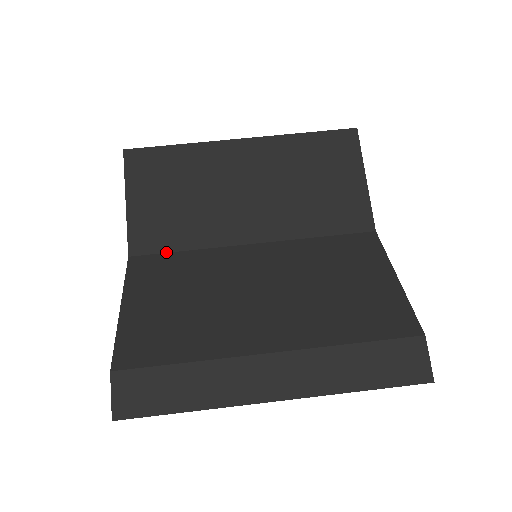
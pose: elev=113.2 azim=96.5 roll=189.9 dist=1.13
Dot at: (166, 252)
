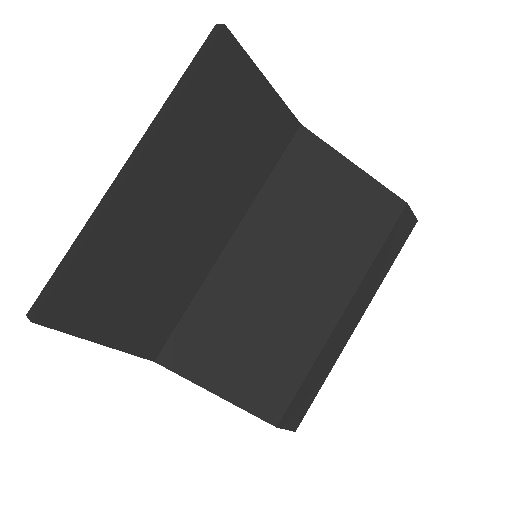
Dot at: (177, 325)
